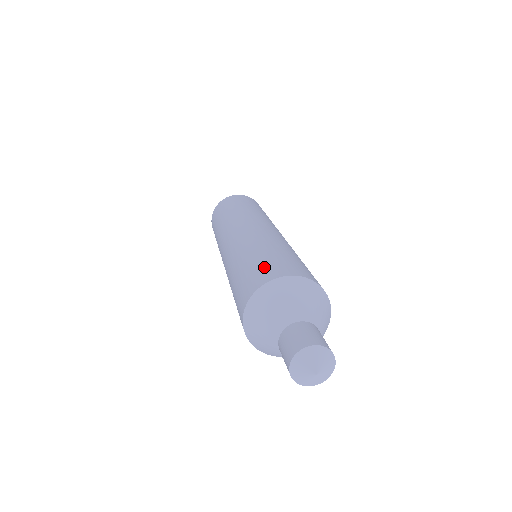
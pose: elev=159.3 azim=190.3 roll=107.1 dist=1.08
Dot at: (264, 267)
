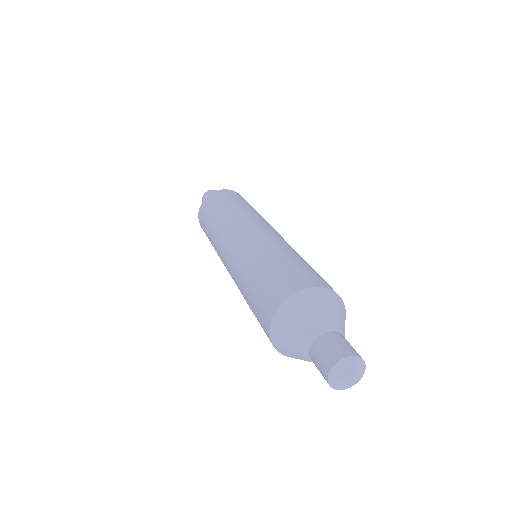
Dot at: (311, 273)
